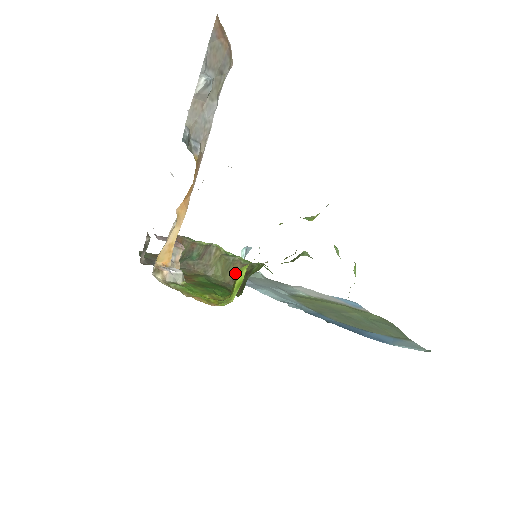
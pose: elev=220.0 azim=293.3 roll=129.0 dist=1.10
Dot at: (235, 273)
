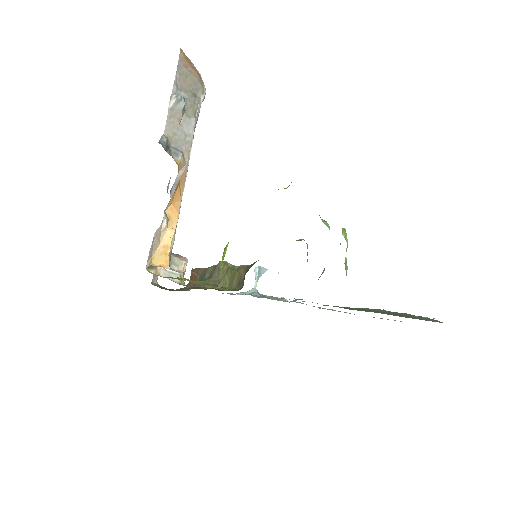
Dot at: (239, 278)
